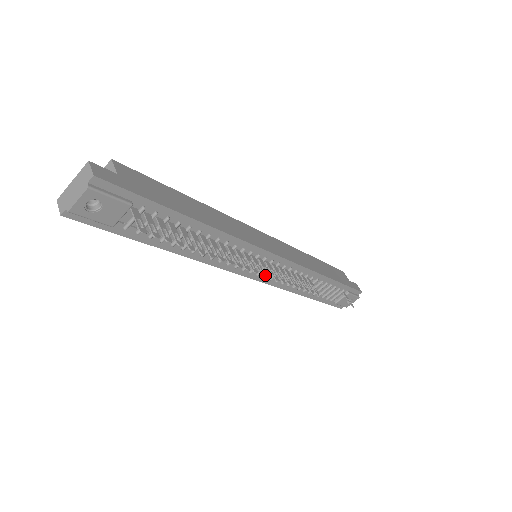
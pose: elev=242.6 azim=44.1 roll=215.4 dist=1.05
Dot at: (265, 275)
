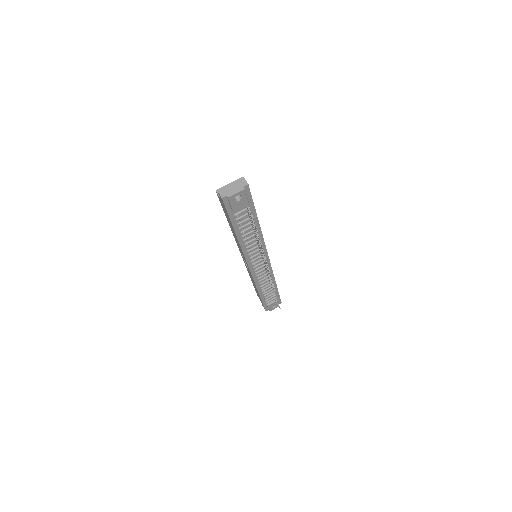
Dot at: (256, 269)
